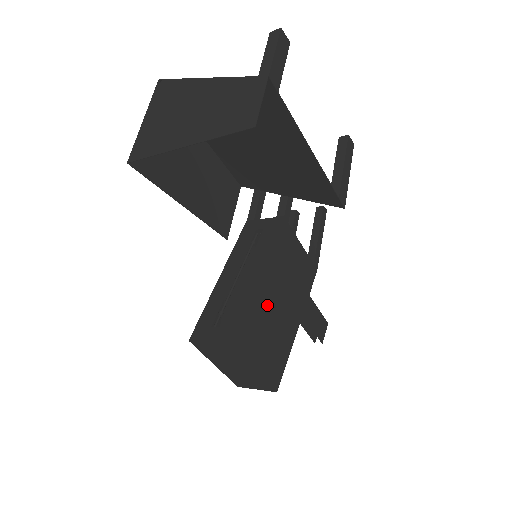
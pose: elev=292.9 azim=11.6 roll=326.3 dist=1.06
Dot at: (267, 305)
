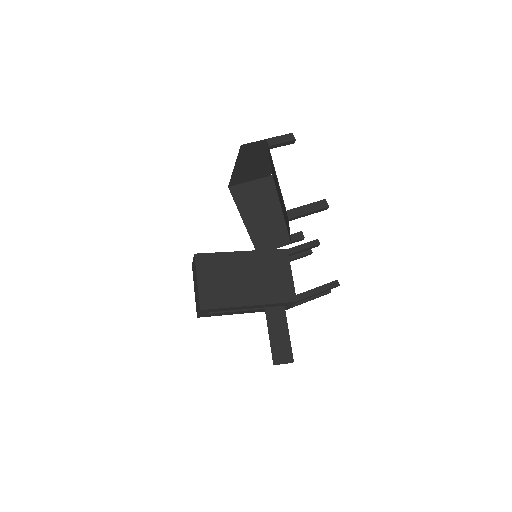
Dot at: (234, 268)
